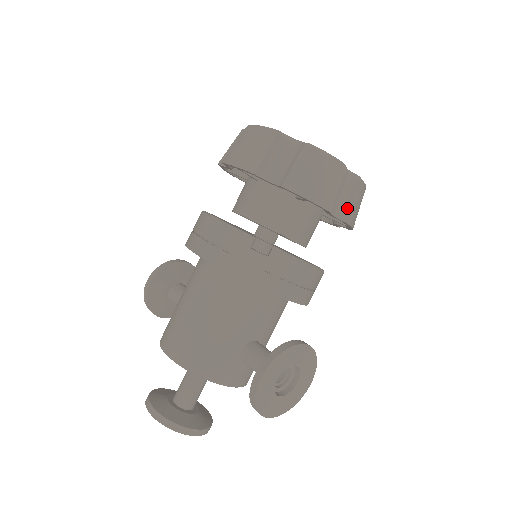
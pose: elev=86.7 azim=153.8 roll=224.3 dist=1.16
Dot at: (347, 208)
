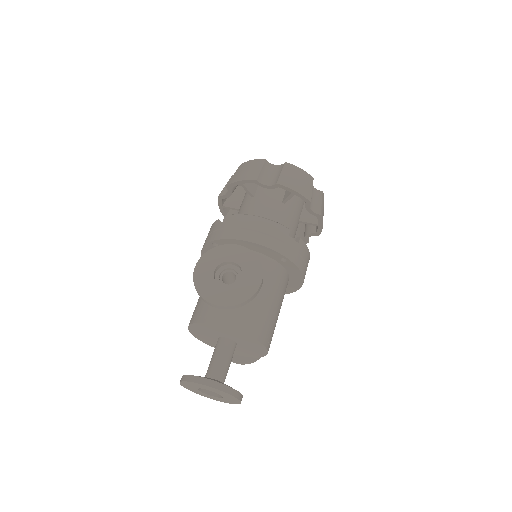
Dot at: (277, 178)
